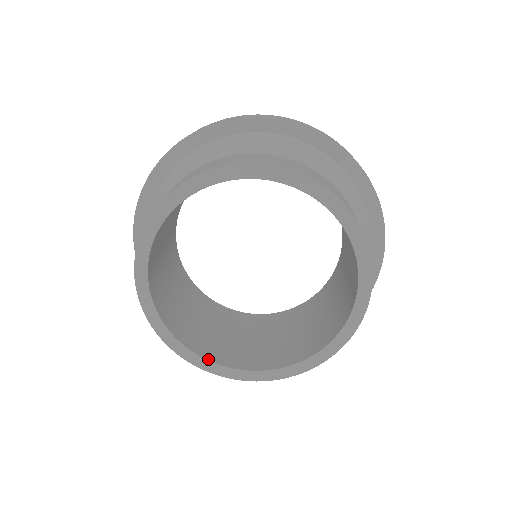
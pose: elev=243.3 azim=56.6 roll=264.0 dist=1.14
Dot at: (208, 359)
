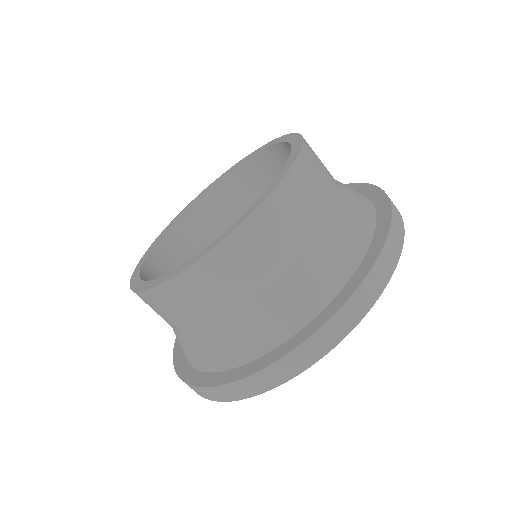
Dot at: occluded
